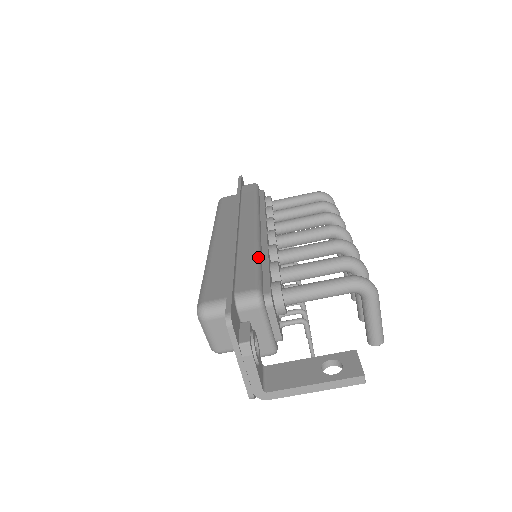
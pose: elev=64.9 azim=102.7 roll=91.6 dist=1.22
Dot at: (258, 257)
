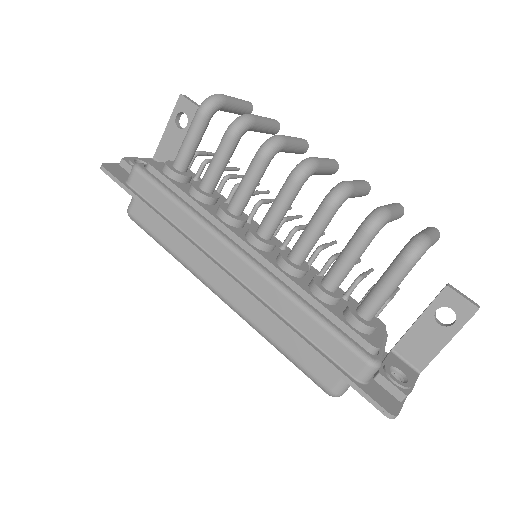
Dot at: (312, 314)
